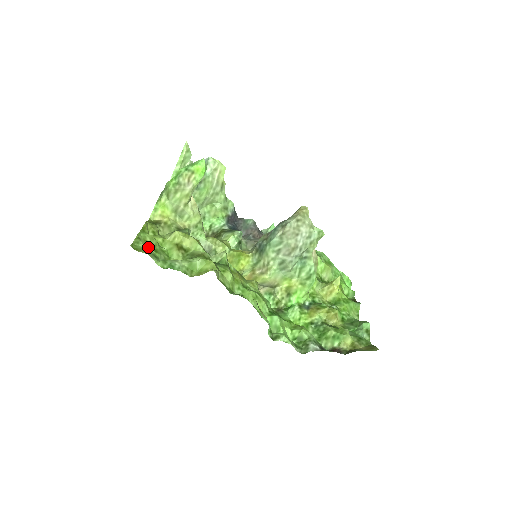
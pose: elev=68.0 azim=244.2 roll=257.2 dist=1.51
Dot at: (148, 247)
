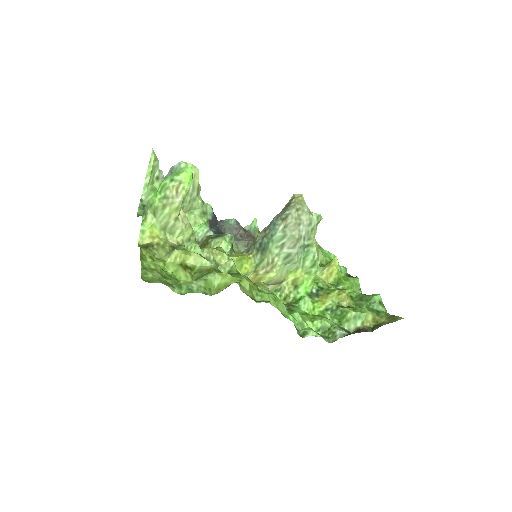
Dot at: (157, 275)
